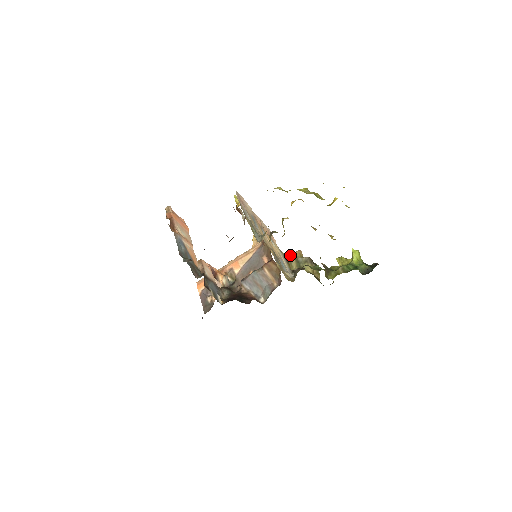
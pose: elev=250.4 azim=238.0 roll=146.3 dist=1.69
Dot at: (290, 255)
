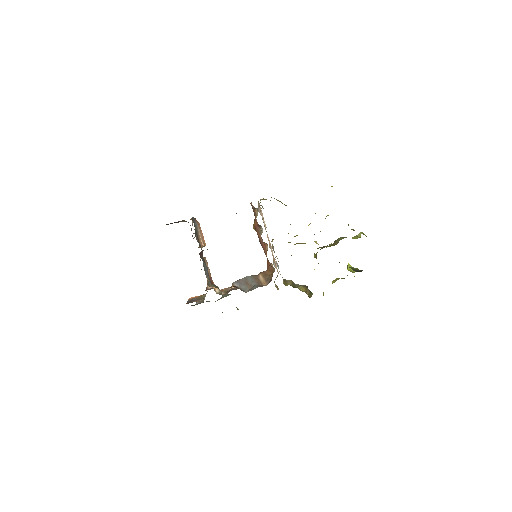
Dot at: (288, 280)
